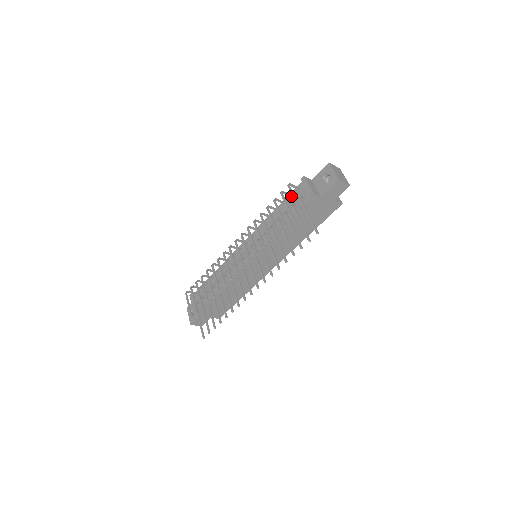
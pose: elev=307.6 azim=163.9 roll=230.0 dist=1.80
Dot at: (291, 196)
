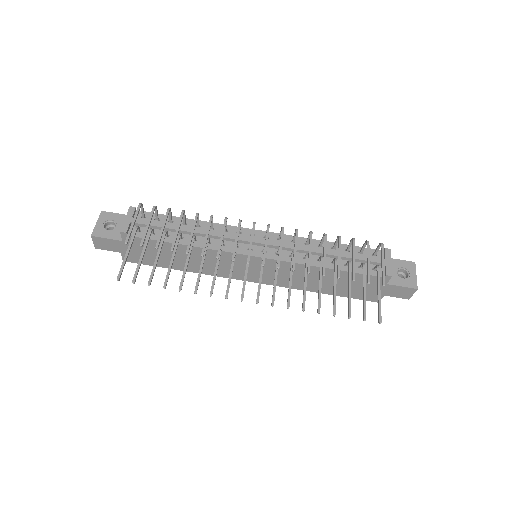
Dot at: (362, 251)
